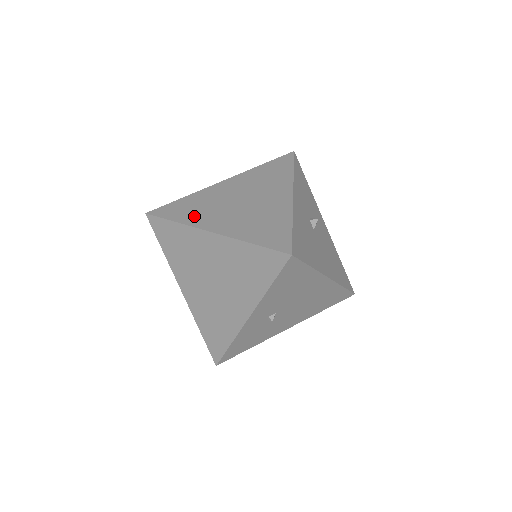
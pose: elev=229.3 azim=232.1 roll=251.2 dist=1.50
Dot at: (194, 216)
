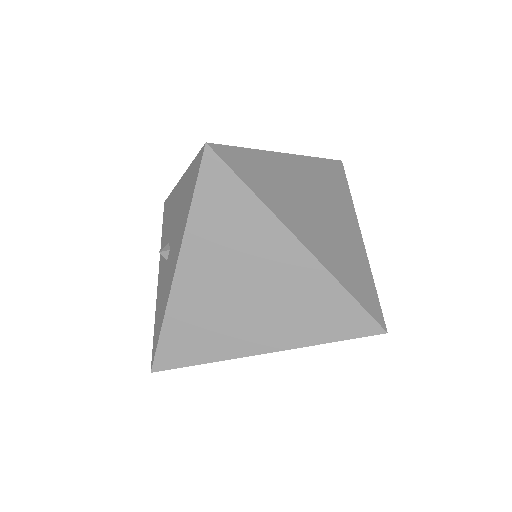
Dot at: (275, 199)
